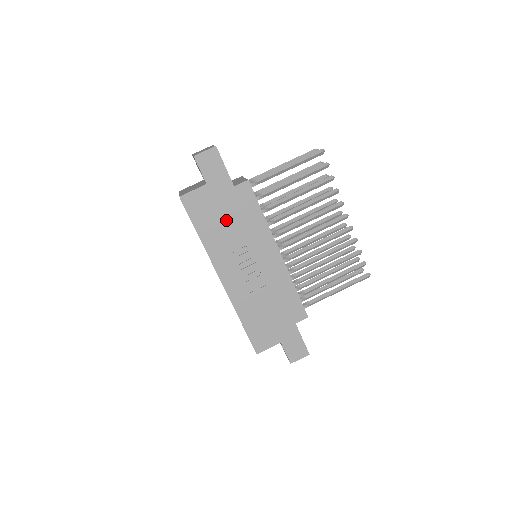
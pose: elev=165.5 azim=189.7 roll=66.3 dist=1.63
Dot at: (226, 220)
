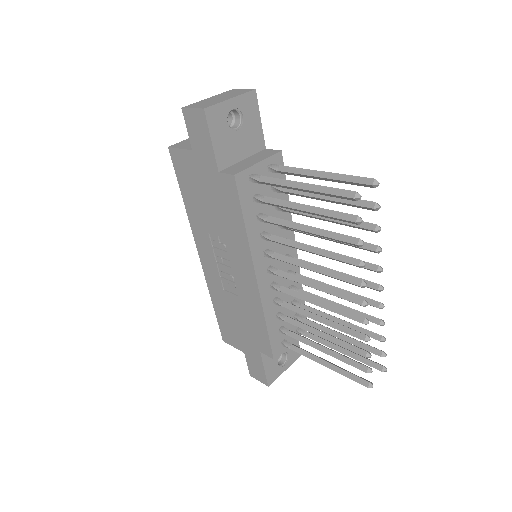
Dot at: (208, 203)
